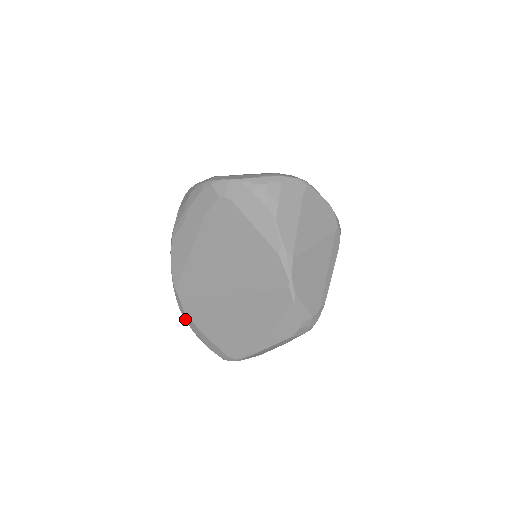
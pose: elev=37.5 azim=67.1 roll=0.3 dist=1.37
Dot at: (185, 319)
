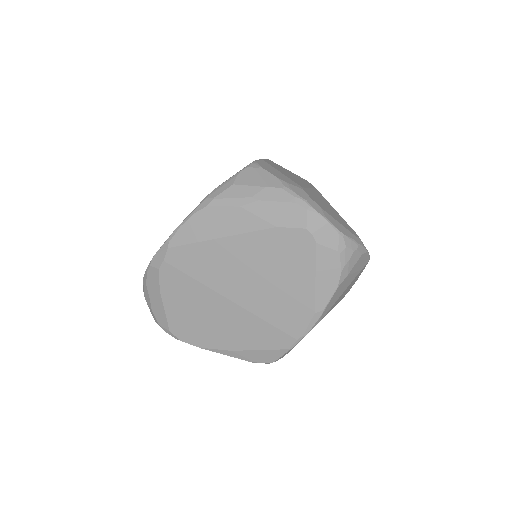
Dot at: (149, 271)
